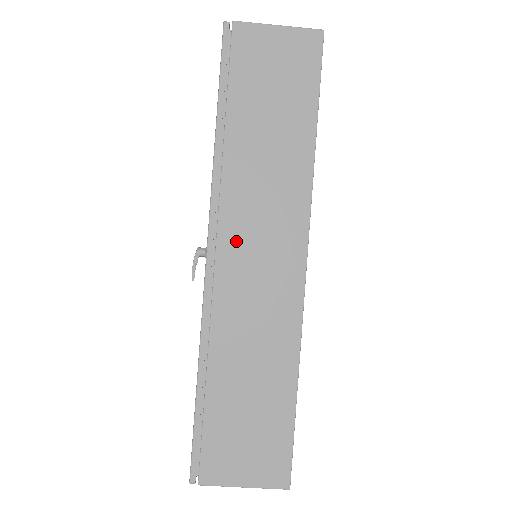
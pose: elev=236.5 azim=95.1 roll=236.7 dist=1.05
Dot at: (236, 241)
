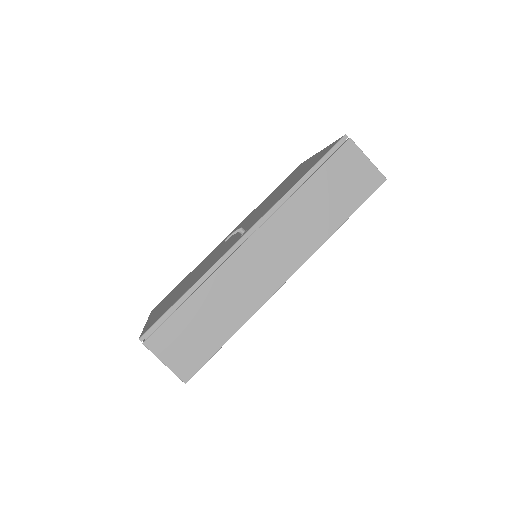
Dot at: (264, 240)
